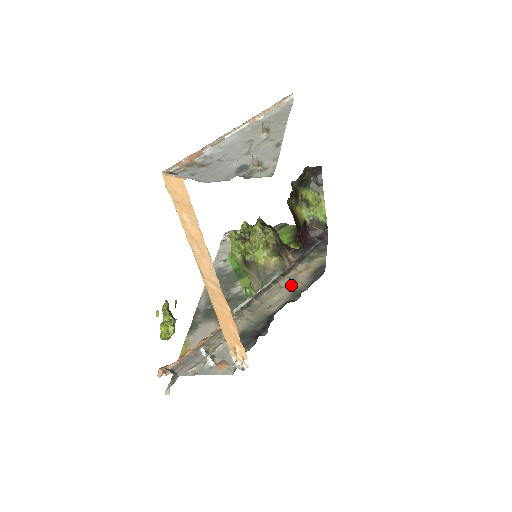
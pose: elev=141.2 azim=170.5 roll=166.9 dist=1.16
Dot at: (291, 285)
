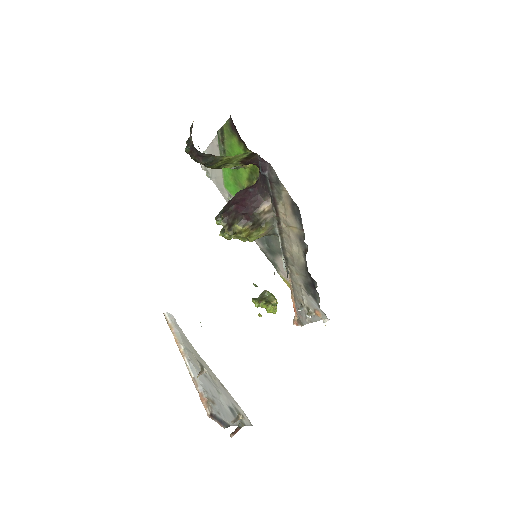
Dot at: (292, 232)
